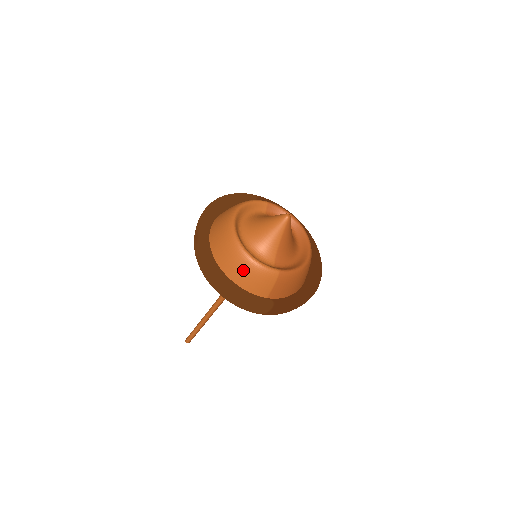
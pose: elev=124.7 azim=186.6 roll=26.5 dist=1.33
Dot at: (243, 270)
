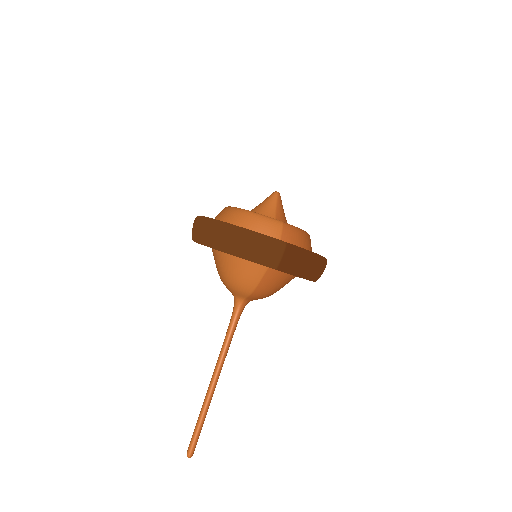
Dot at: (247, 223)
